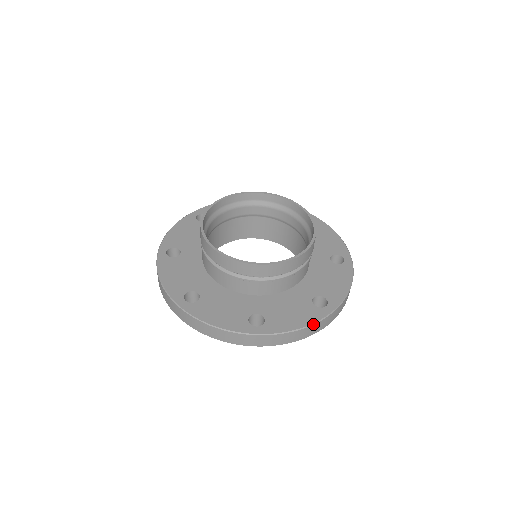
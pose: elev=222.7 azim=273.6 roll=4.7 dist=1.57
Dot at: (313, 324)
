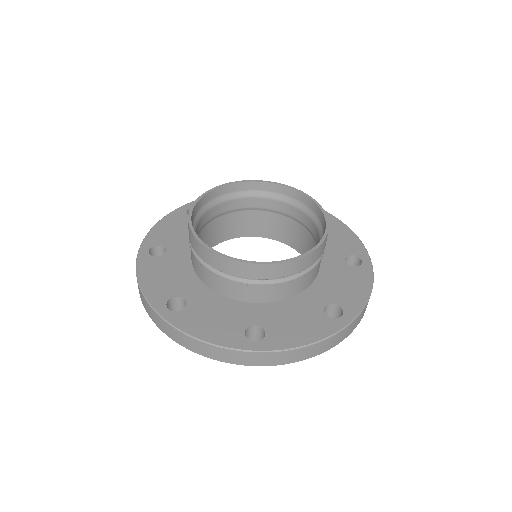
Dot at: (325, 339)
